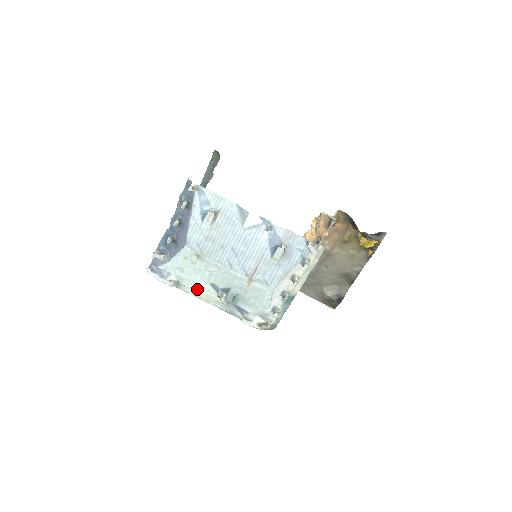
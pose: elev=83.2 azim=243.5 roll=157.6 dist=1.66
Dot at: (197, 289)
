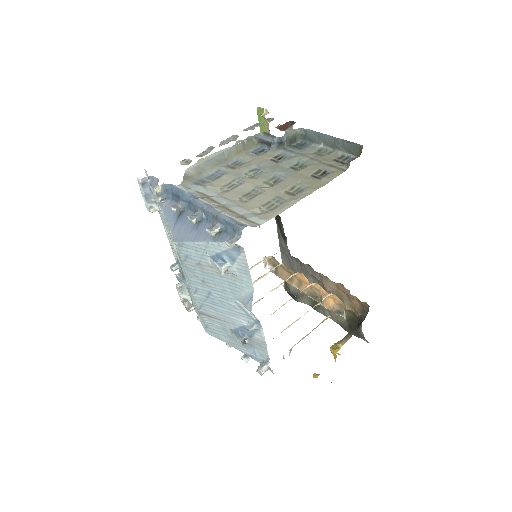
Dot at: occluded
